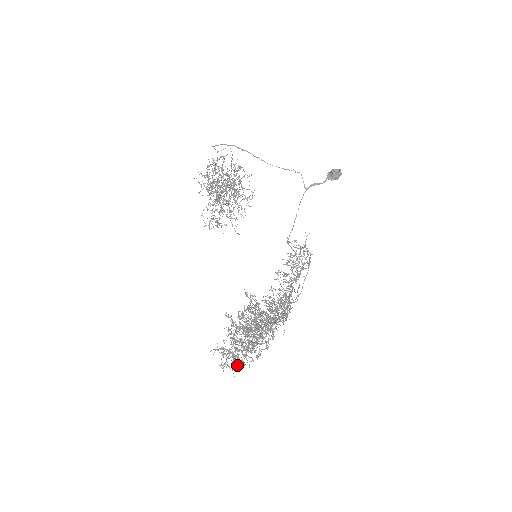
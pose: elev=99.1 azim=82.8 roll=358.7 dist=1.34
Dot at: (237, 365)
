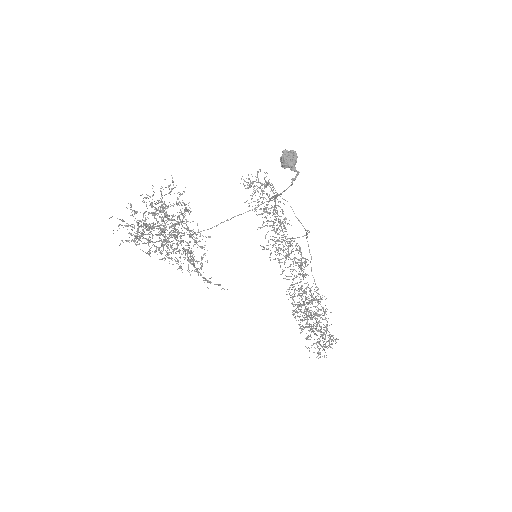
Dot at: occluded
